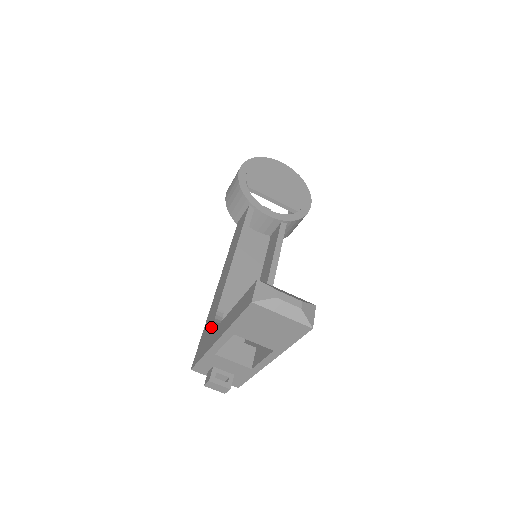
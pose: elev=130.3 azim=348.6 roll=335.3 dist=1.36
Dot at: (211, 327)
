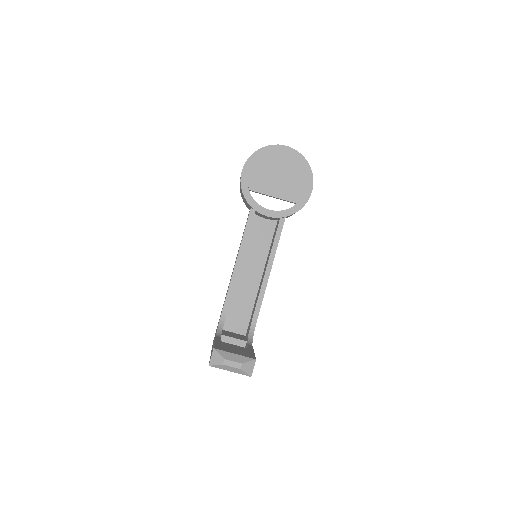
Dot at: occluded
